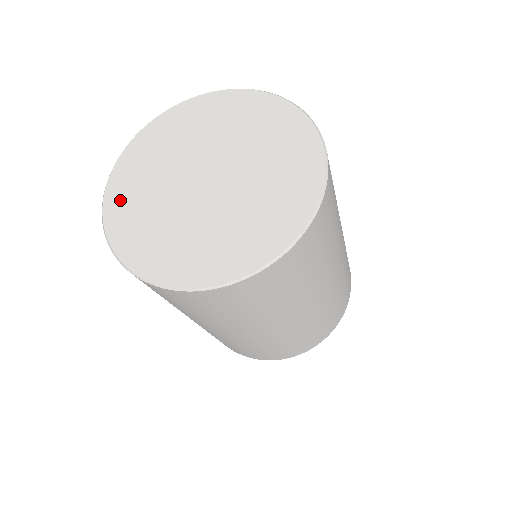
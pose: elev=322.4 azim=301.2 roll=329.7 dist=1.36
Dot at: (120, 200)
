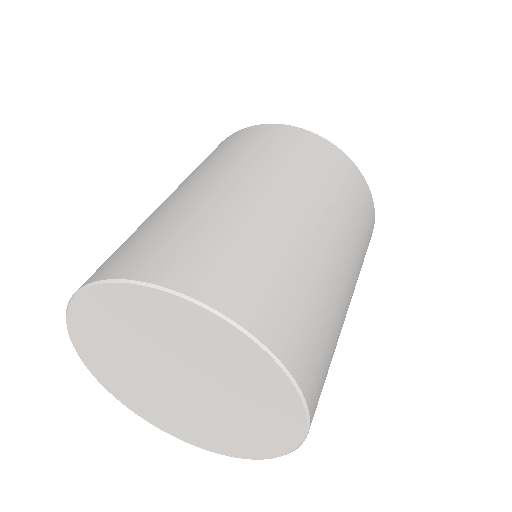
Dot at: (96, 364)
